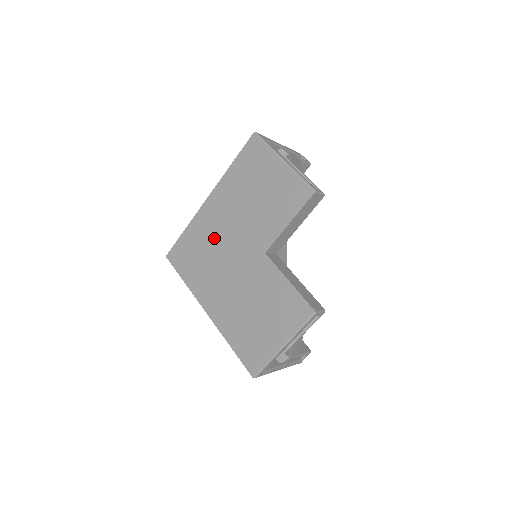
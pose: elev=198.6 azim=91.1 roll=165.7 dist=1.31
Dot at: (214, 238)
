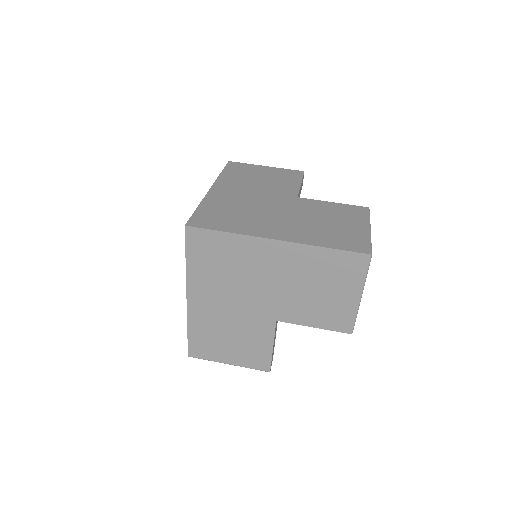
Dot at: (248, 270)
